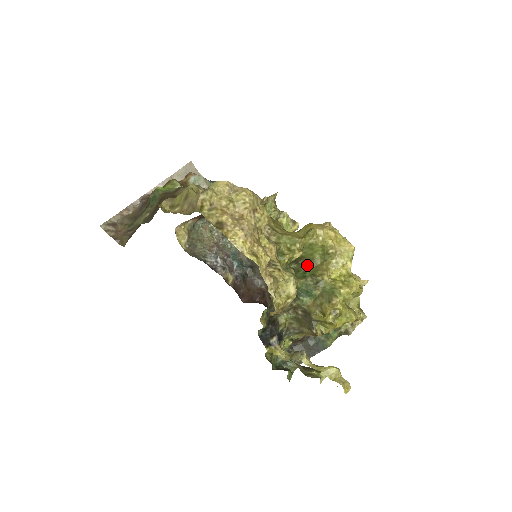
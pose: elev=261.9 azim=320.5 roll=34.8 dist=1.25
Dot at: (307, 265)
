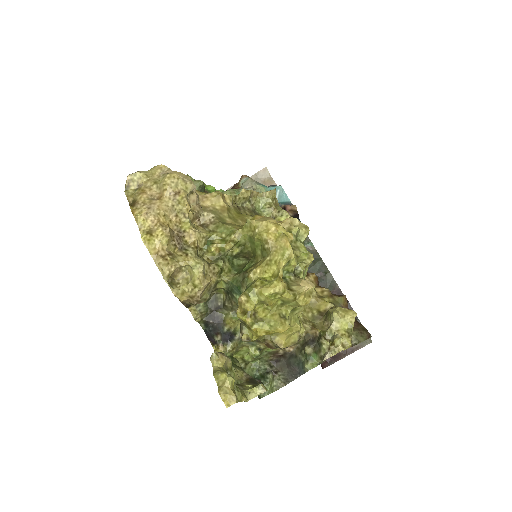
Dot at: (250, 261)
